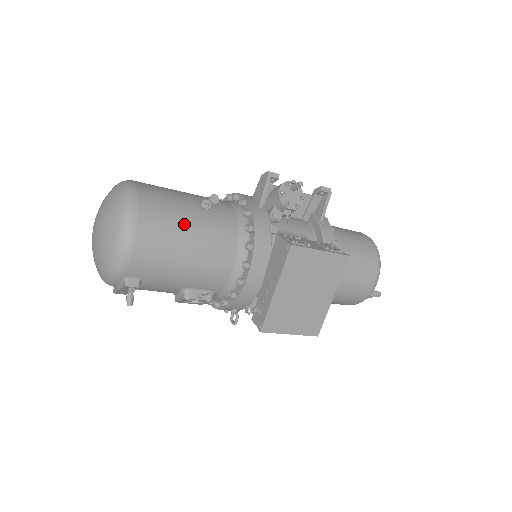
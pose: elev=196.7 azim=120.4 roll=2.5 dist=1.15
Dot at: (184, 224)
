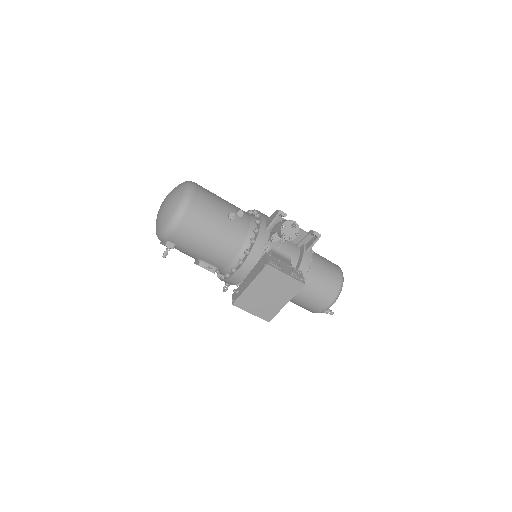
Dot at: (212, 224)
